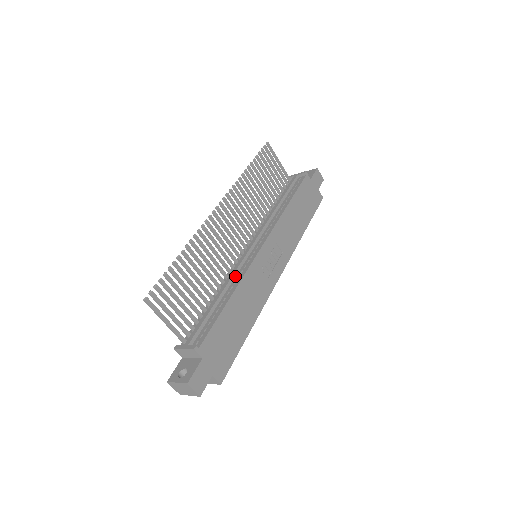
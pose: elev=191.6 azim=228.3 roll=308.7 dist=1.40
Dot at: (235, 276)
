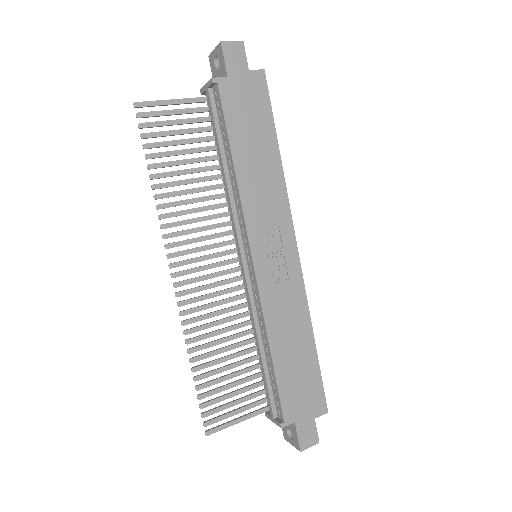
Dot at: (256, 312)
